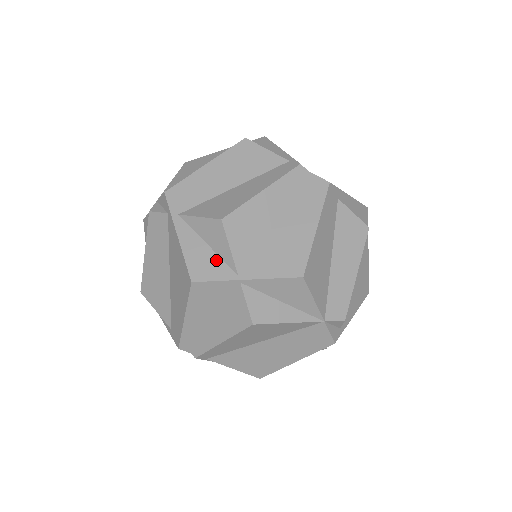
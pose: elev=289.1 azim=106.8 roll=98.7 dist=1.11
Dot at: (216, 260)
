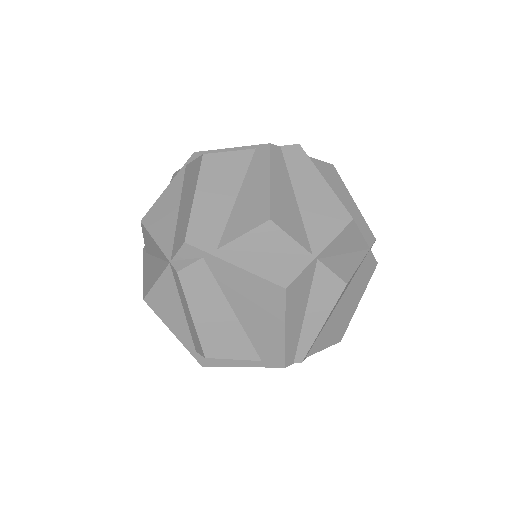
Dot at: (285, 258)
